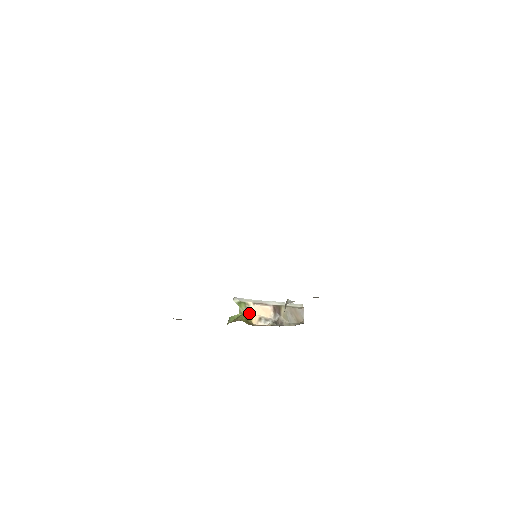
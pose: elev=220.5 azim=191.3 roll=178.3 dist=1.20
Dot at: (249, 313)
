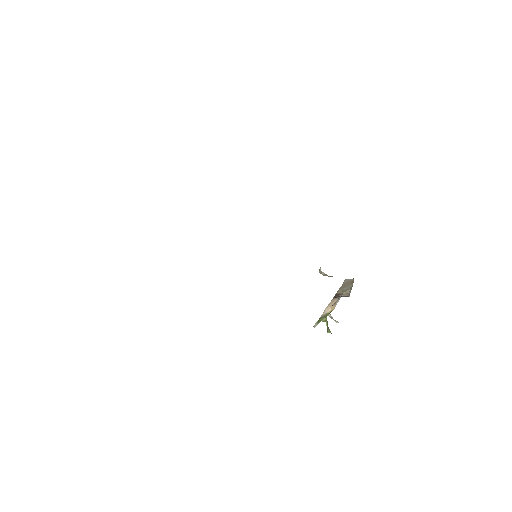
Dot at: (328, 314)
